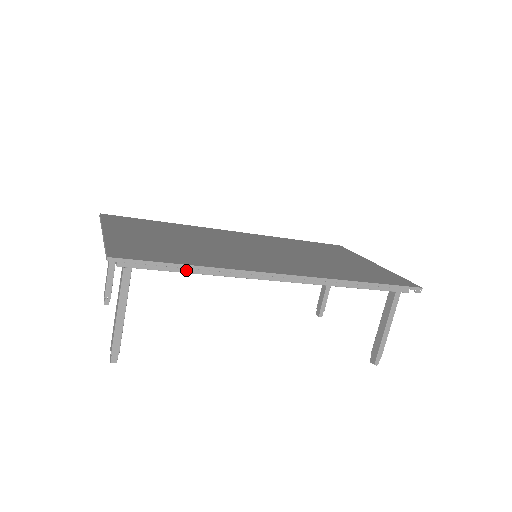
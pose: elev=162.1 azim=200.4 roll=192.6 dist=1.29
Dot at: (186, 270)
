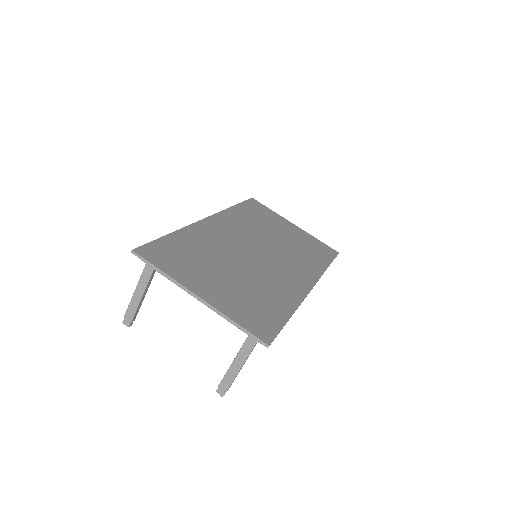
Dot at: occluded
